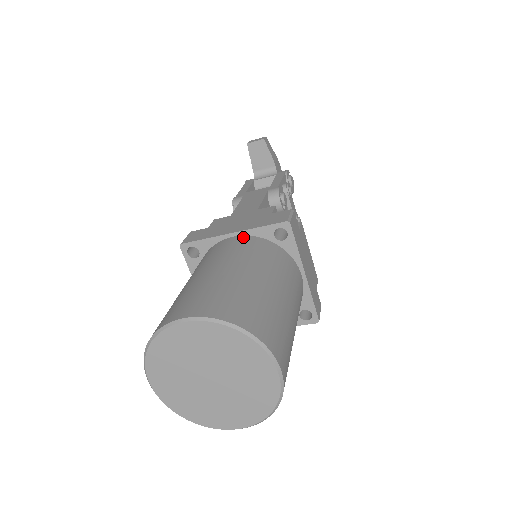
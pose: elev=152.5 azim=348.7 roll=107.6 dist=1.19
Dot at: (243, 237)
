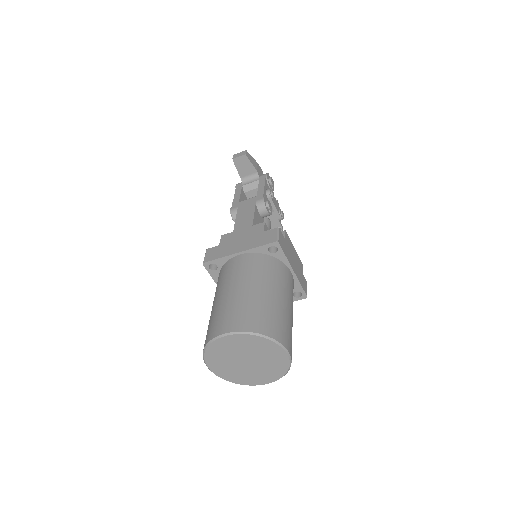
Dot at: (247, 255)
